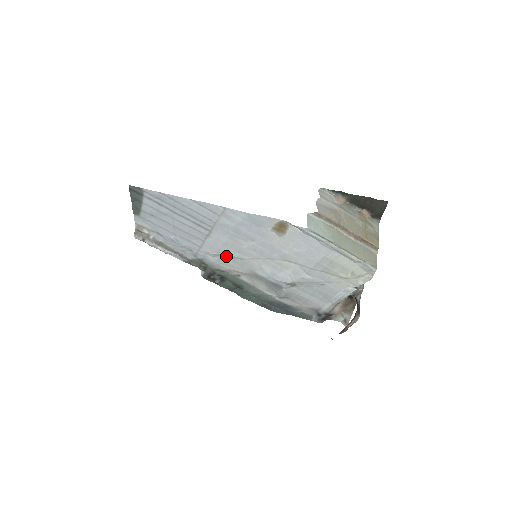
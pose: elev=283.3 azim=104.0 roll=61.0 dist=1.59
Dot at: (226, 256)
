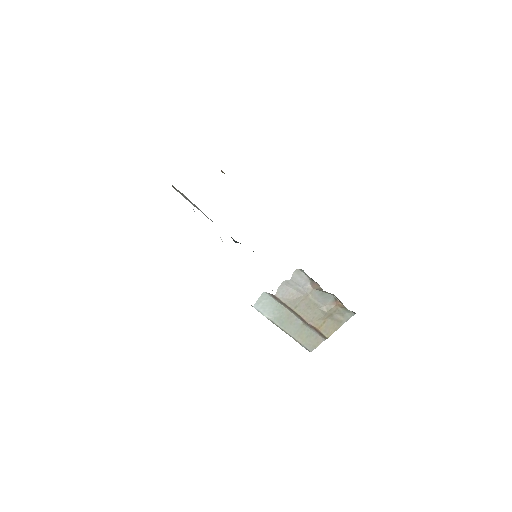
Dot at: occluded
